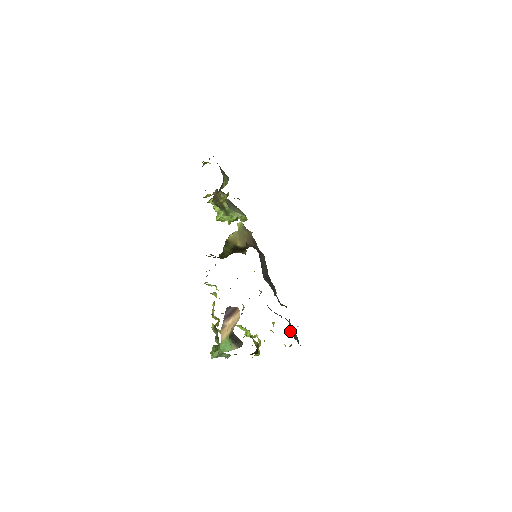
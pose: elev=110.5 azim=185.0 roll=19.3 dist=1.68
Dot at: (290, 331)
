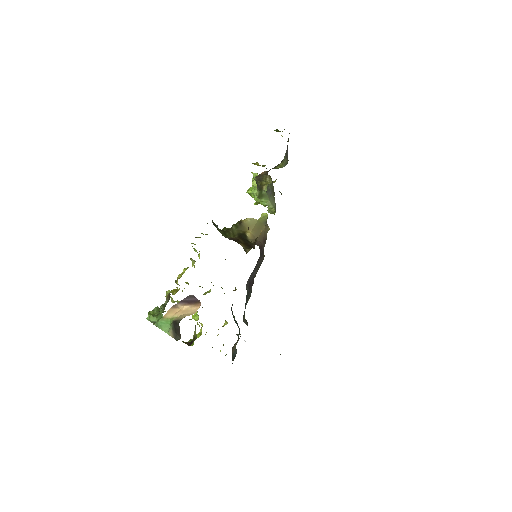
Dot at: (233, 348)
